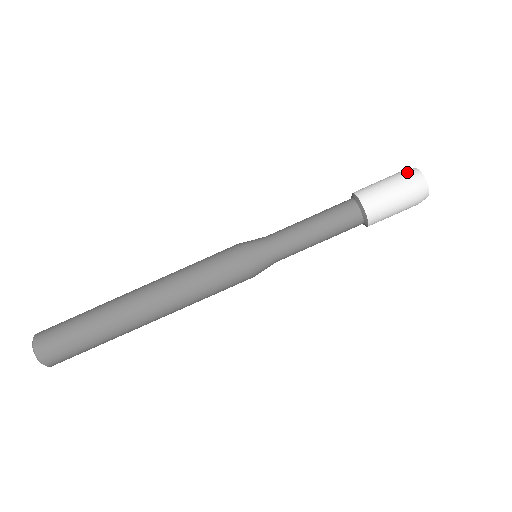
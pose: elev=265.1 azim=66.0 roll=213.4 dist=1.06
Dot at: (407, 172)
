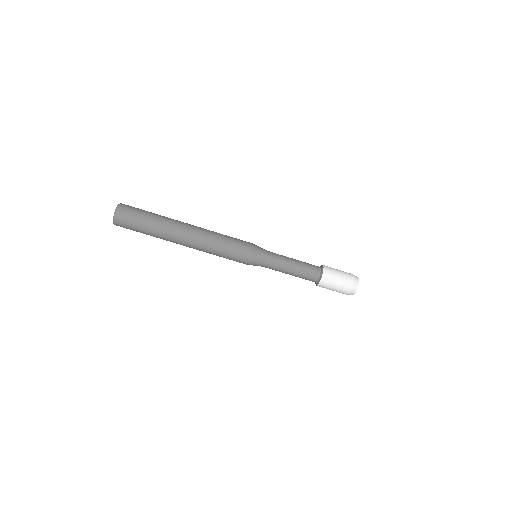
Dot at: (351, 288)
